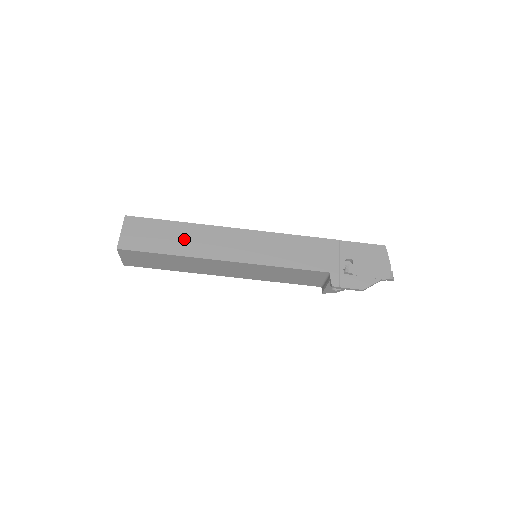
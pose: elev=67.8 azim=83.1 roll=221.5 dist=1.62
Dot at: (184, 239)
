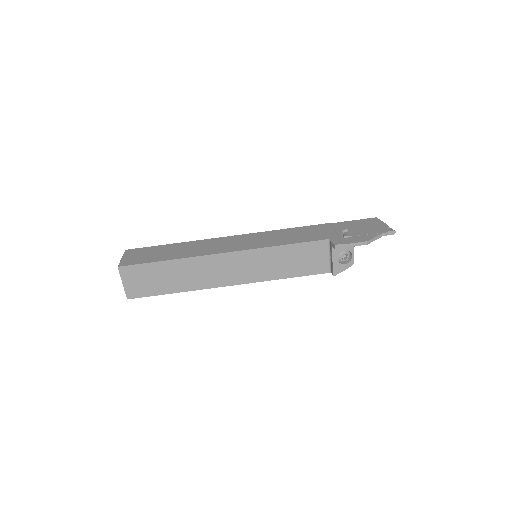
Dot at: (182, 250)
